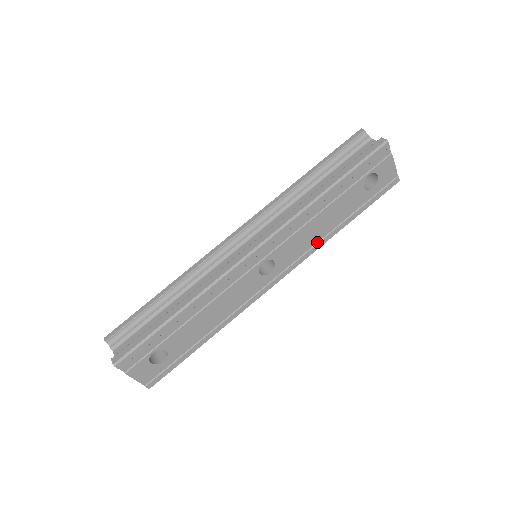
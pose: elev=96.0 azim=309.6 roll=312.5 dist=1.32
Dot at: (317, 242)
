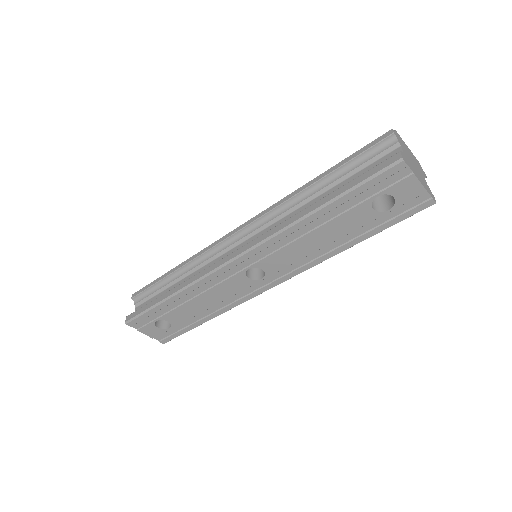
Dot at: (317, 257)
